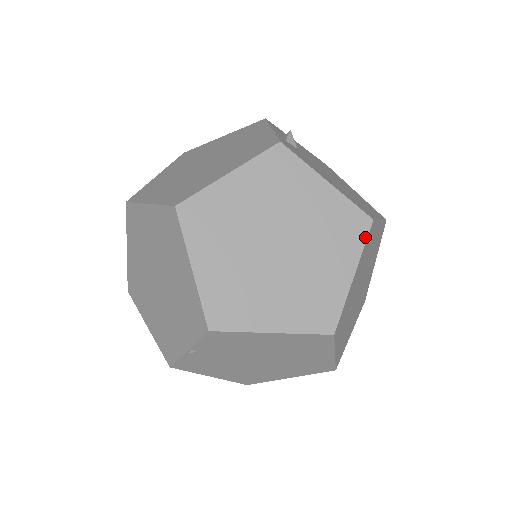
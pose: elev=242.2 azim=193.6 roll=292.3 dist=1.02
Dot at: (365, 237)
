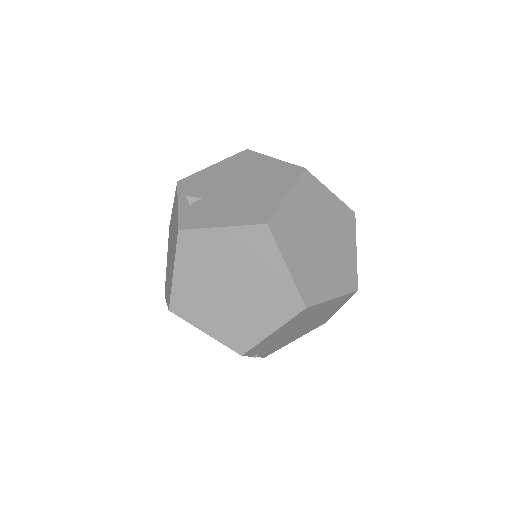
Dot at: (272, 239)
